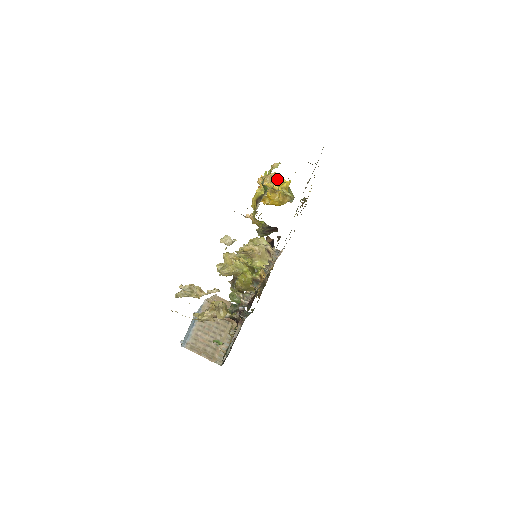
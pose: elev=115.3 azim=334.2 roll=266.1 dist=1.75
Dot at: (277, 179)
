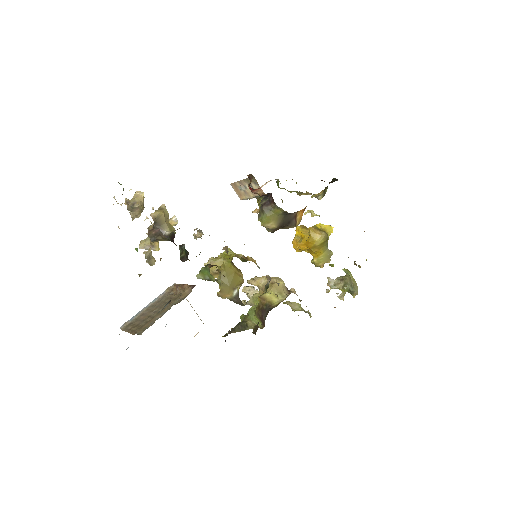
Dot at: occluded
